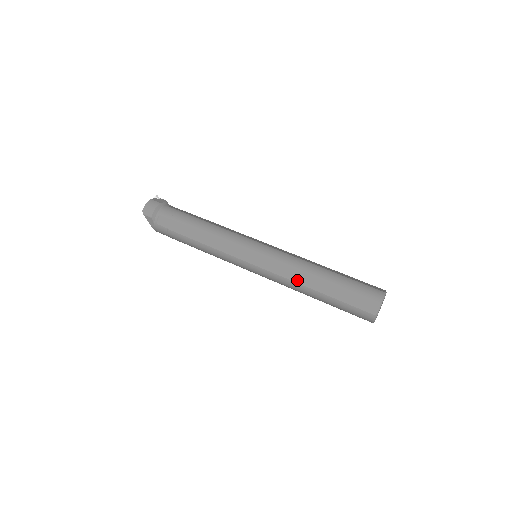
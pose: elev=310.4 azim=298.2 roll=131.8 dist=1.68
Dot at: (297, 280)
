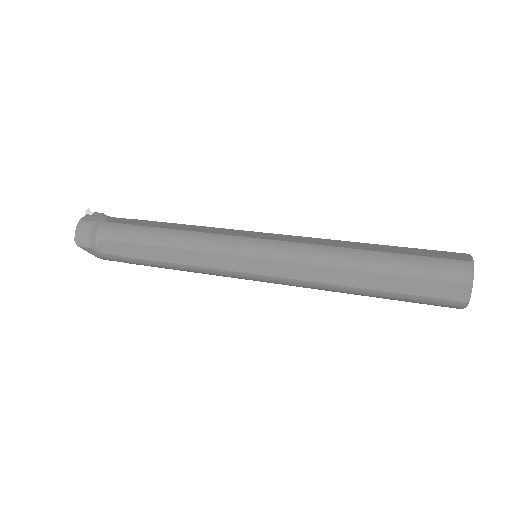
Dot at: (328, 280)
